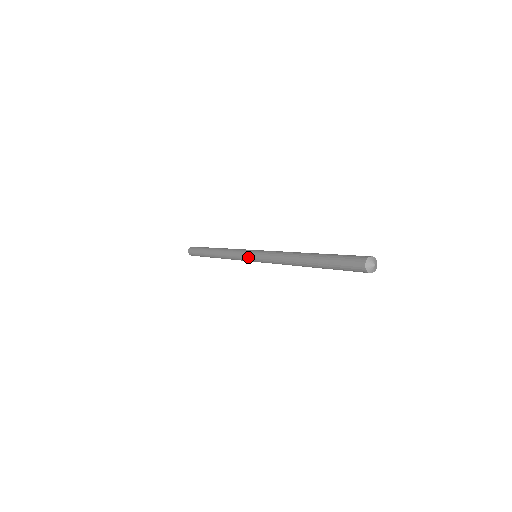
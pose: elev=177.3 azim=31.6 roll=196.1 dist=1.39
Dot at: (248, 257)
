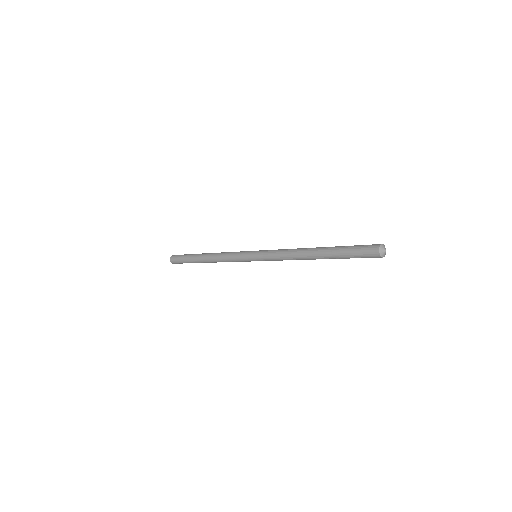
Dot at: (250, 260)
